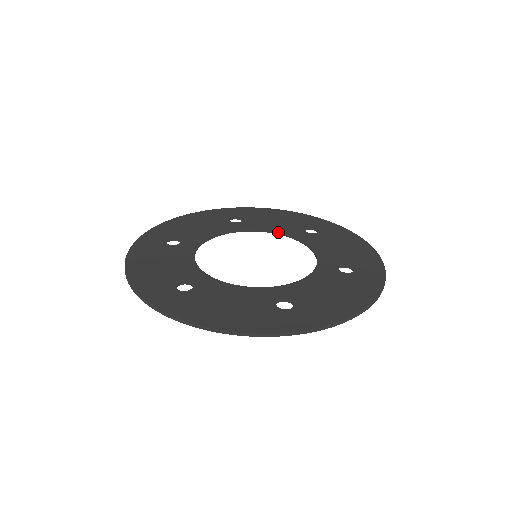
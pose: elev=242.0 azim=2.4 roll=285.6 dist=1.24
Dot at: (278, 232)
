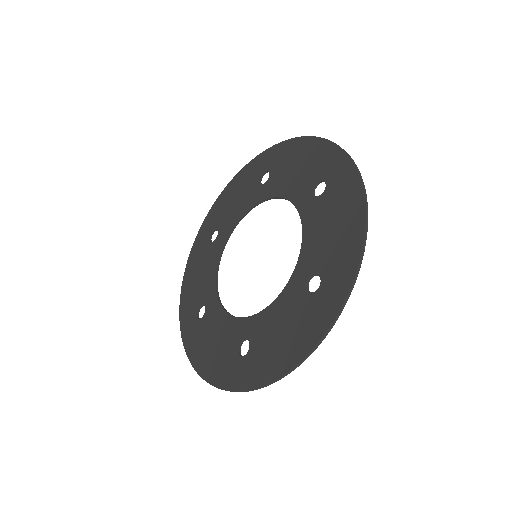
Dot at: (247, 211)
